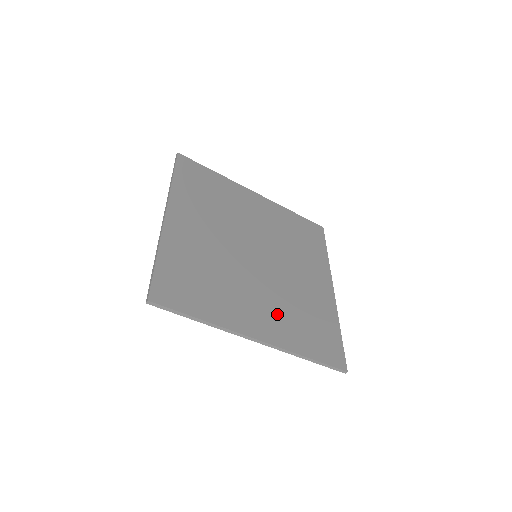
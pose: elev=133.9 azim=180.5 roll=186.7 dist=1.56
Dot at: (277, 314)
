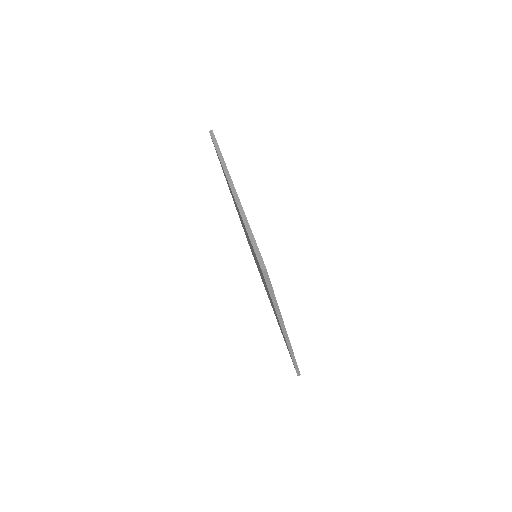
Dot at: occluded
